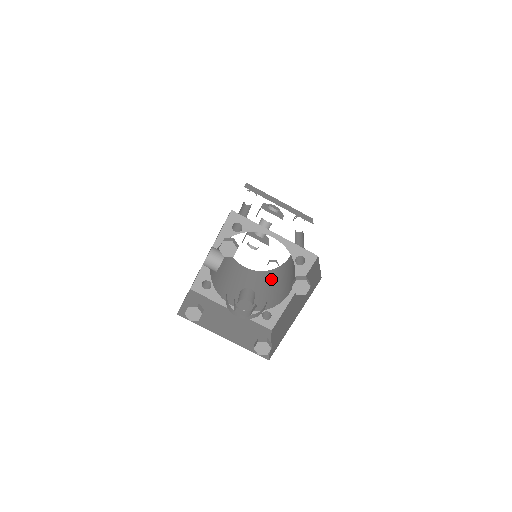
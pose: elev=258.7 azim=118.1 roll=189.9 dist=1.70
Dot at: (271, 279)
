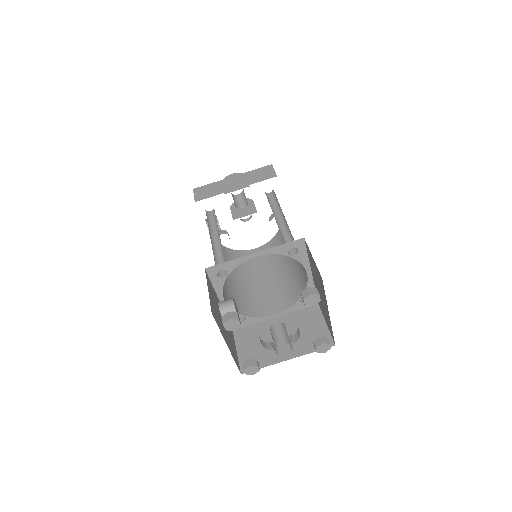
Dot at: occluded
